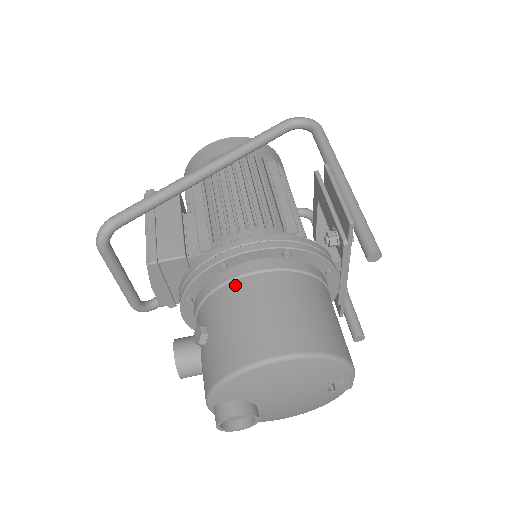
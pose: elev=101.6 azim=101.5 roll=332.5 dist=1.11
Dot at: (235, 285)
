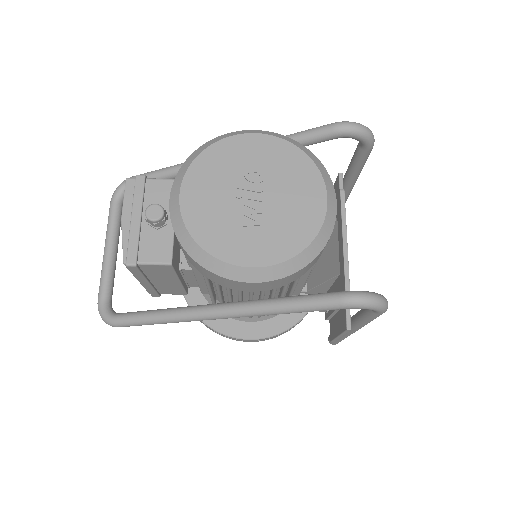
Dot at: occluded
